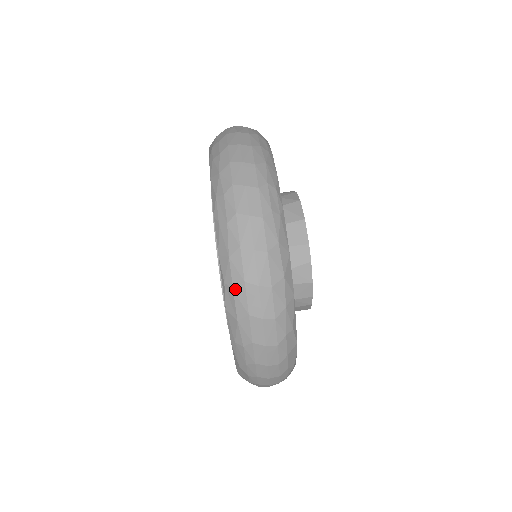
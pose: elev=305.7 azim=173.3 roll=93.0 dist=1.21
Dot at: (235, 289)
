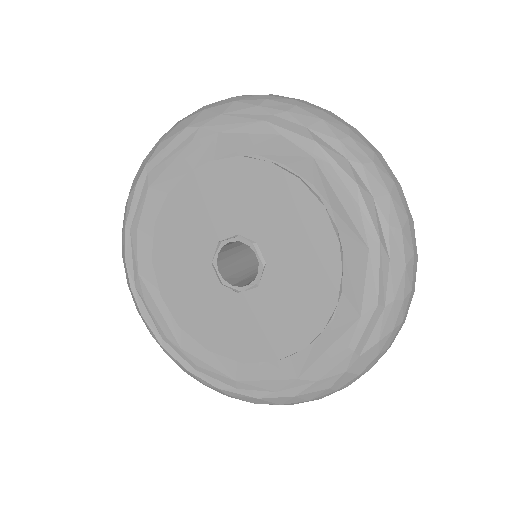
Dot at: (403, 228)
